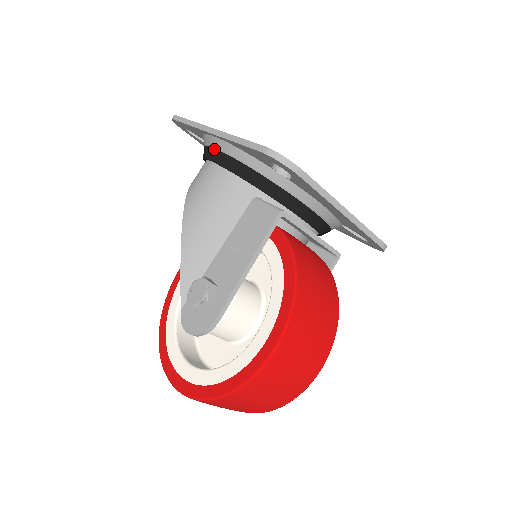
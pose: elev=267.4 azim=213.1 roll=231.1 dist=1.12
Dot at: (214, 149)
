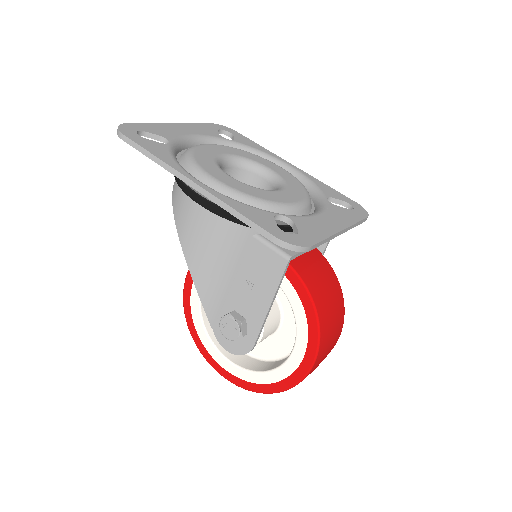
Dot at: (197, 195)
